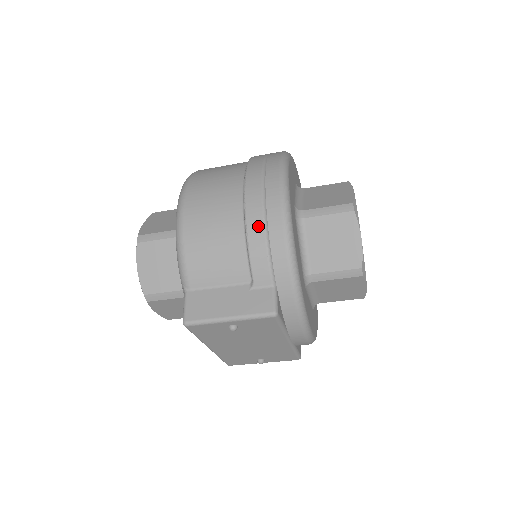
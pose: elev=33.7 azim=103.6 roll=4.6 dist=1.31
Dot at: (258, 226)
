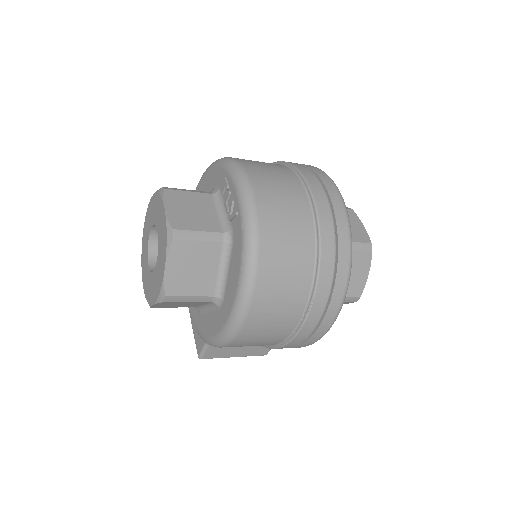
Dot at: (293, 346)
